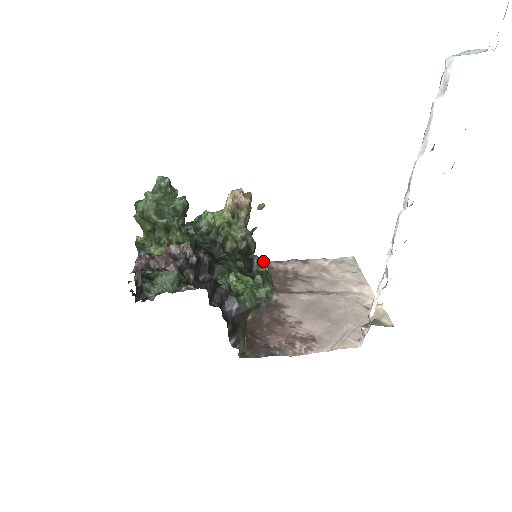
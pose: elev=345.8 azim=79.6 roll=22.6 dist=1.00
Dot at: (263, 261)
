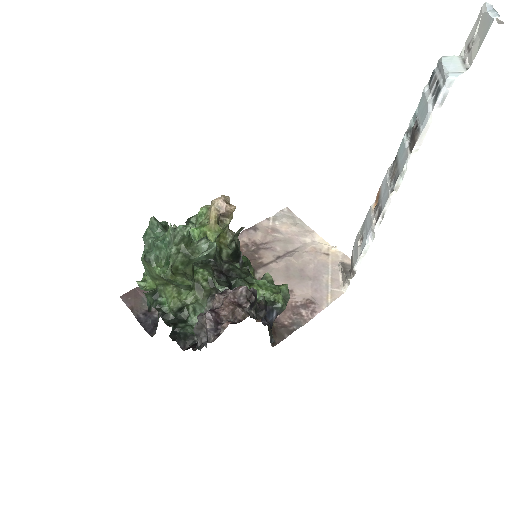
Dot at: occluded
